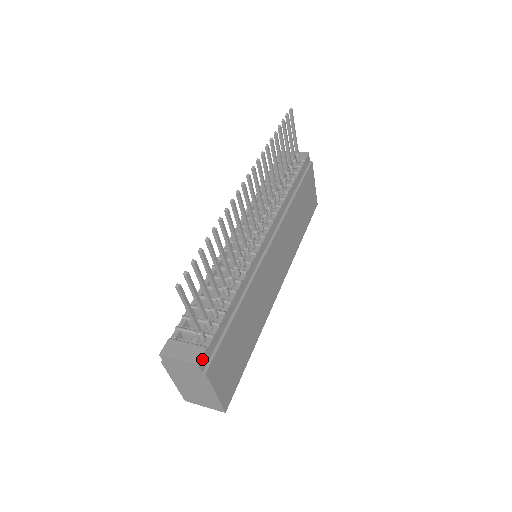
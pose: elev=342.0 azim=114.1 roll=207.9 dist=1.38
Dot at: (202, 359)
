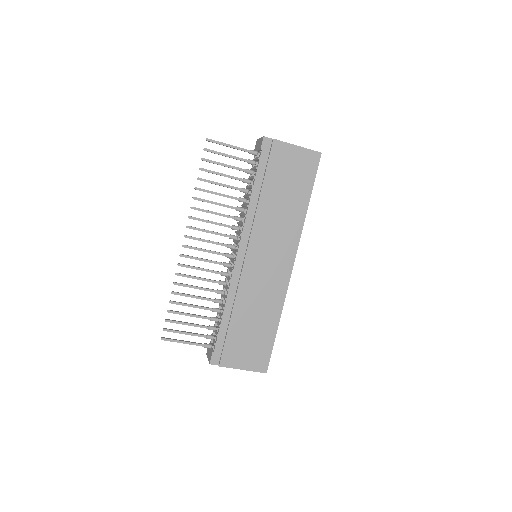
Dot at: (212, 360)
